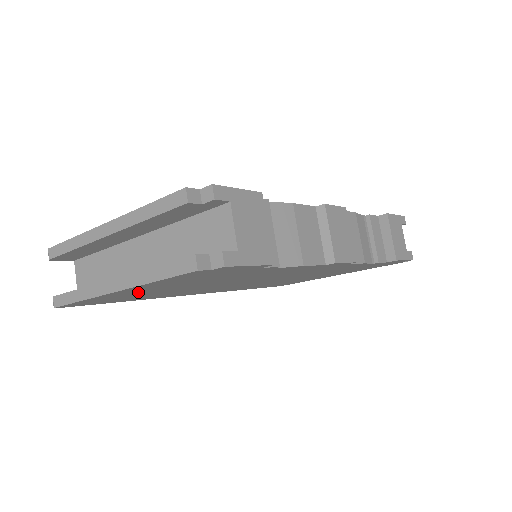
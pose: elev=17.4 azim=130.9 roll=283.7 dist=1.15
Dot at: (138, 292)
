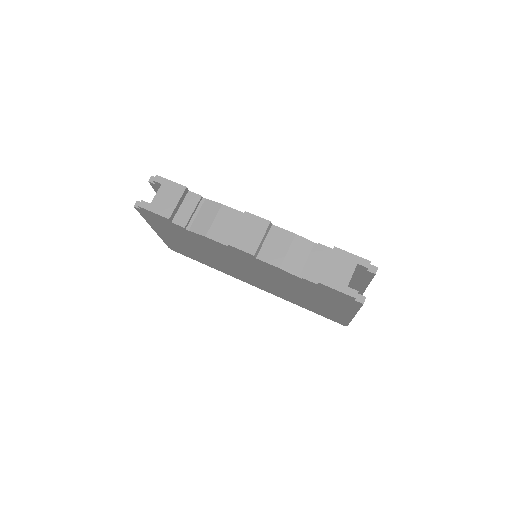
Dot at: (173, 240)
